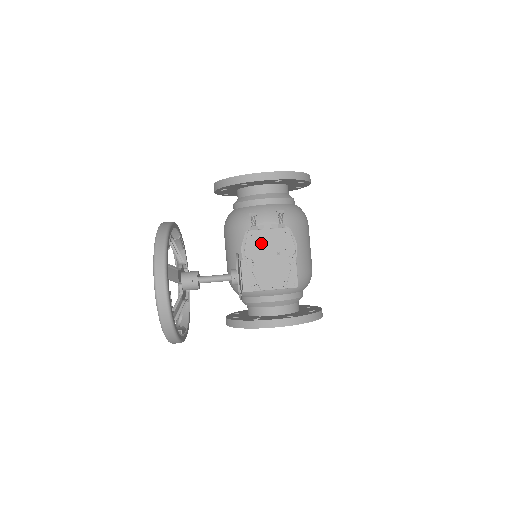
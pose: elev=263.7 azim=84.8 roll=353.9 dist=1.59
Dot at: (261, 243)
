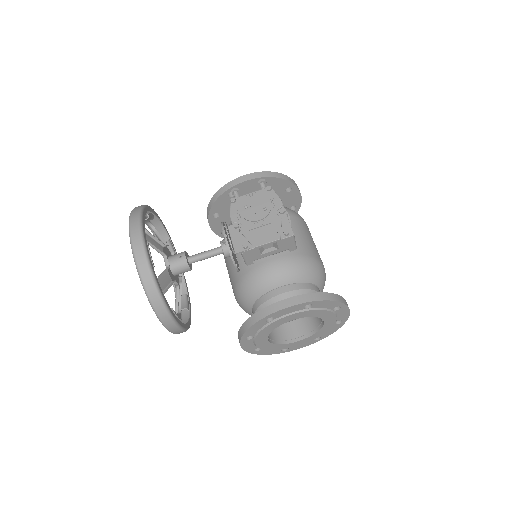
Dot at: (246, 206)
